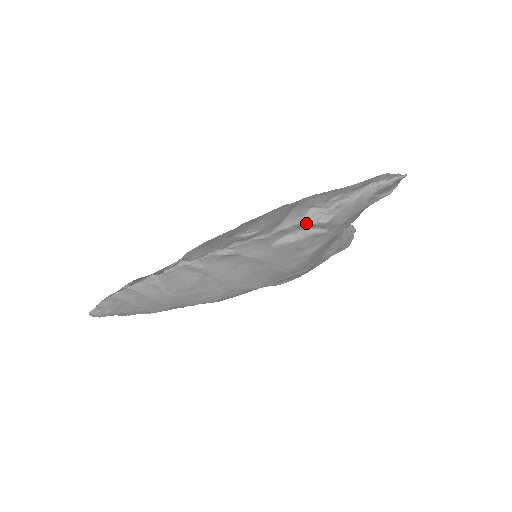
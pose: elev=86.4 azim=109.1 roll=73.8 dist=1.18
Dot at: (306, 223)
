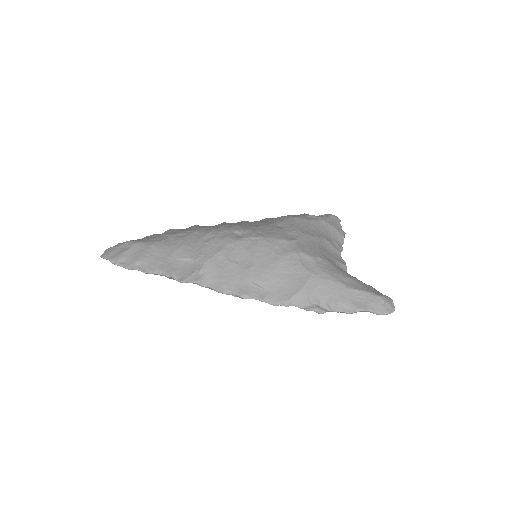
Dot at: (306, 310)
